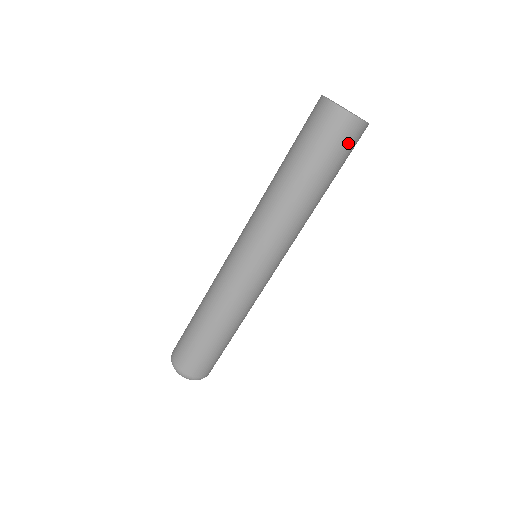
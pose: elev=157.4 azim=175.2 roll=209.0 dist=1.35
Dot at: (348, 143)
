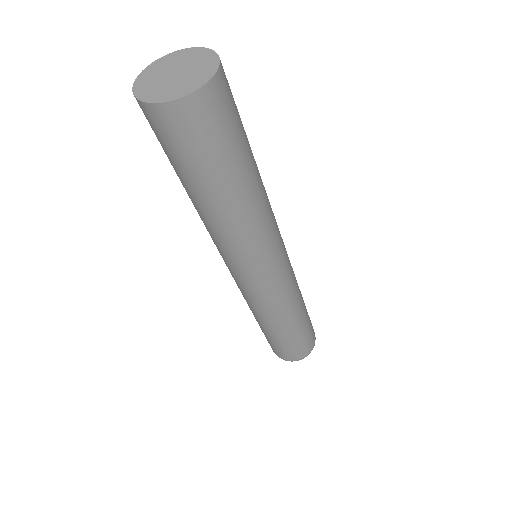
Dot at: (181, 137)
